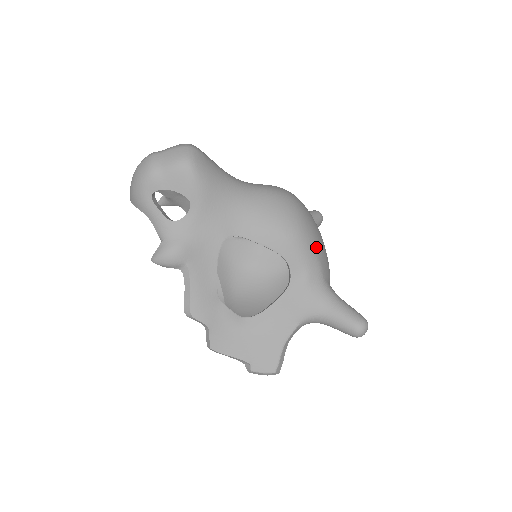
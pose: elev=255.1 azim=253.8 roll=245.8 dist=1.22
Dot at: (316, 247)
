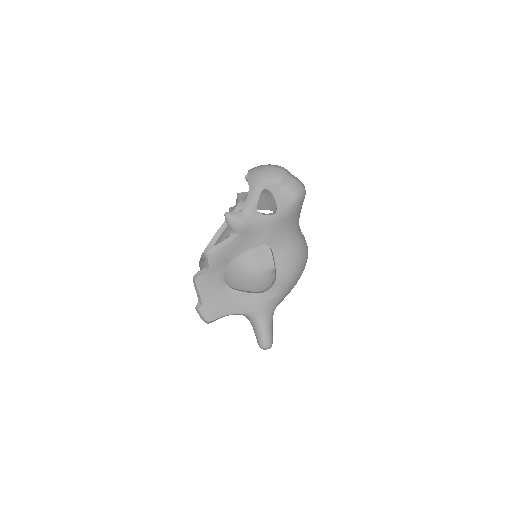
Dot at: occluded
